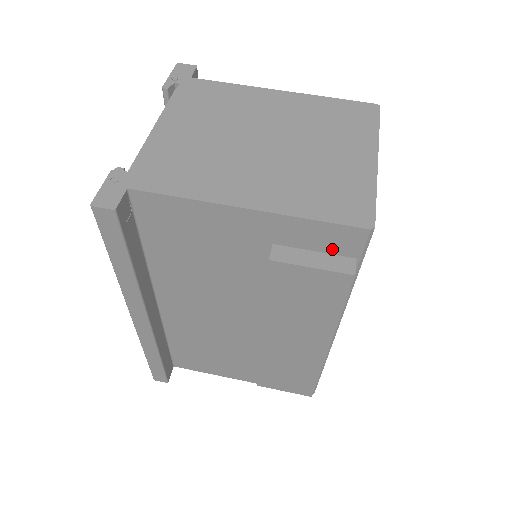
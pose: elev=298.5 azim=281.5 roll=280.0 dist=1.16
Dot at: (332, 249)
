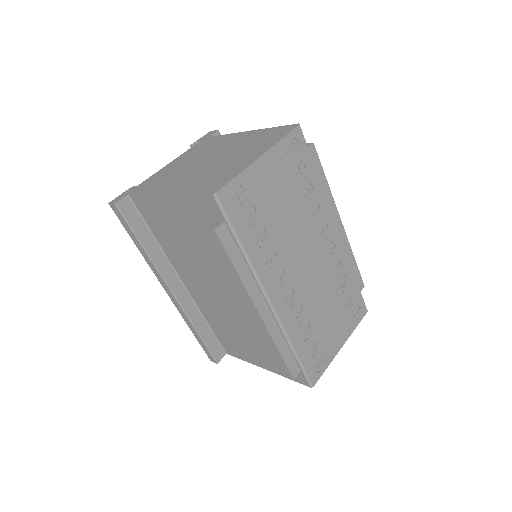
Dot at: (211, 216)
